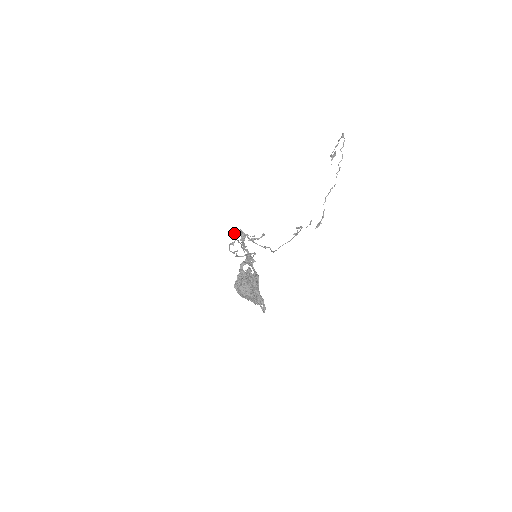
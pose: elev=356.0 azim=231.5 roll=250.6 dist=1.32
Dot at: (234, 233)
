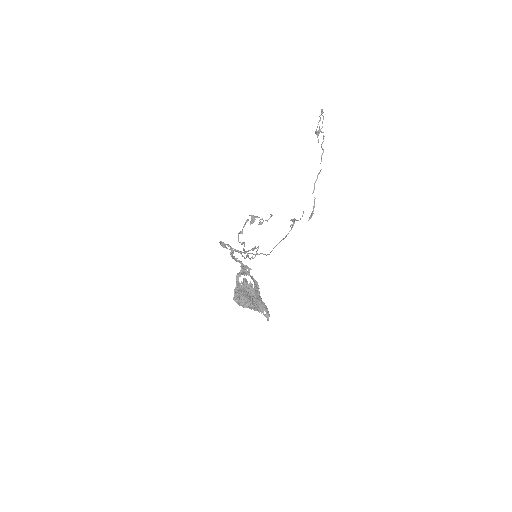
Dot at: occluded
